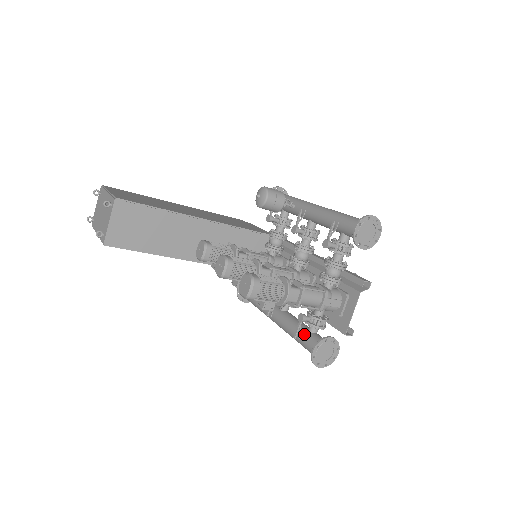
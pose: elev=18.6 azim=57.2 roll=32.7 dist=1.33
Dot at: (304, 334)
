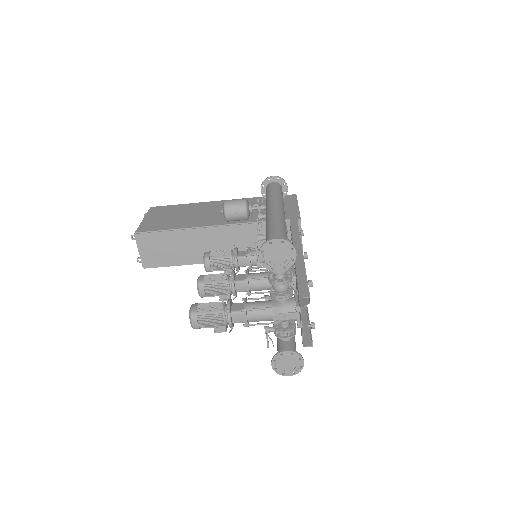
Dot at: (278, 342)
